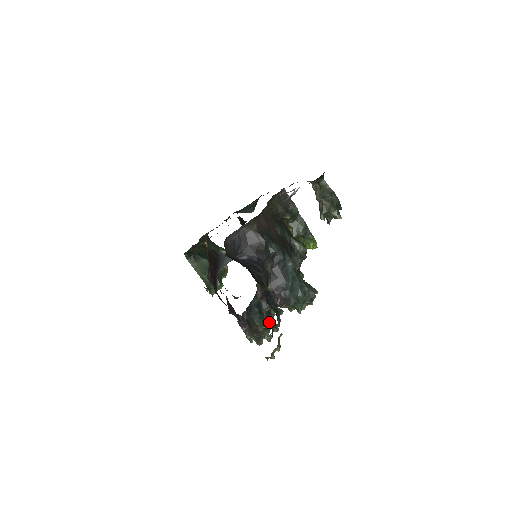
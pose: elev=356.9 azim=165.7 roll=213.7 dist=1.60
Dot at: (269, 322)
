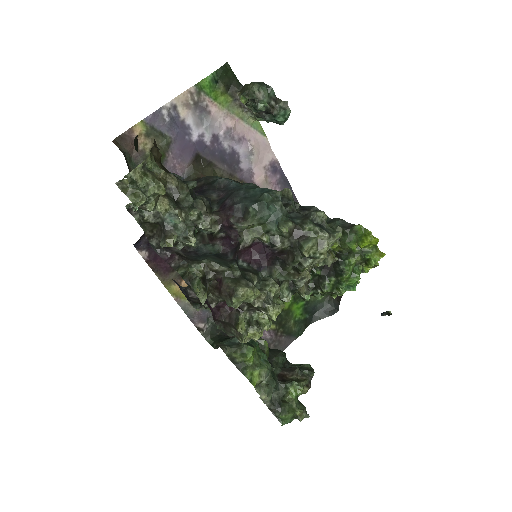
Dot at: (261, 291)
